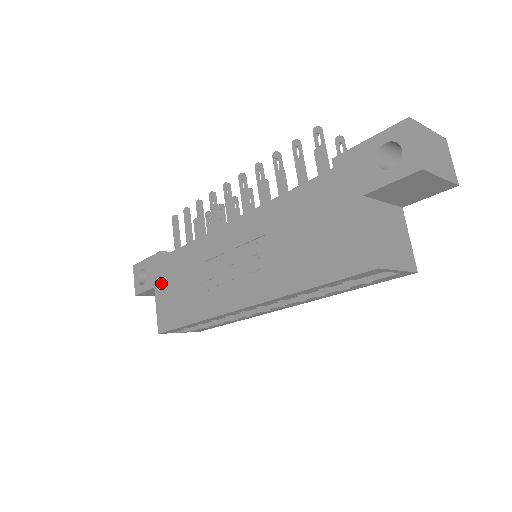
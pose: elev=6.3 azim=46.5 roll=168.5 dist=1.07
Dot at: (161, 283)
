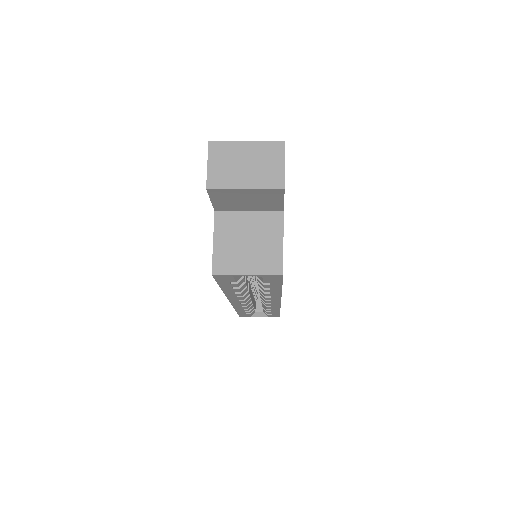
Dot at: occluded
